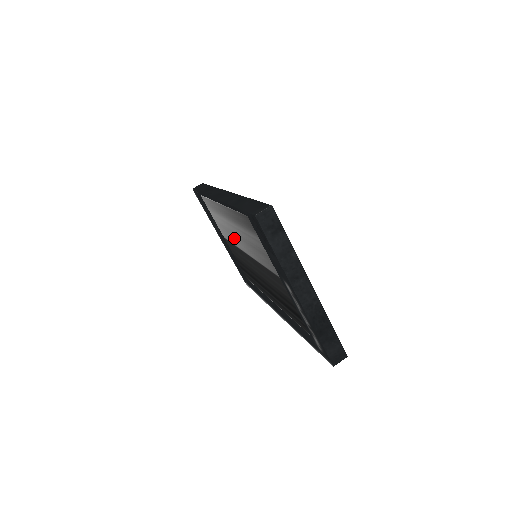
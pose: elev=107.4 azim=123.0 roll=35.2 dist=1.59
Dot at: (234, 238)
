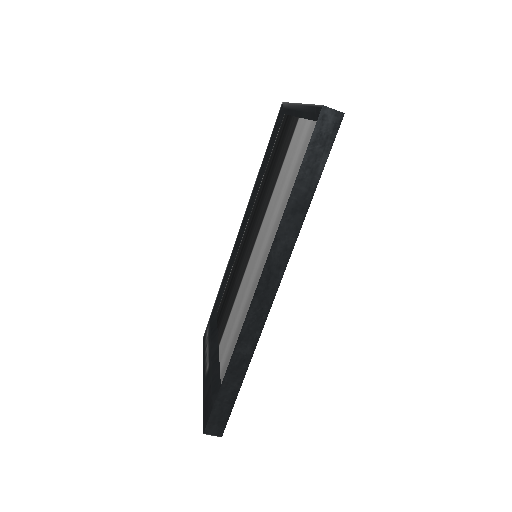
Dot at: (269, 213)
